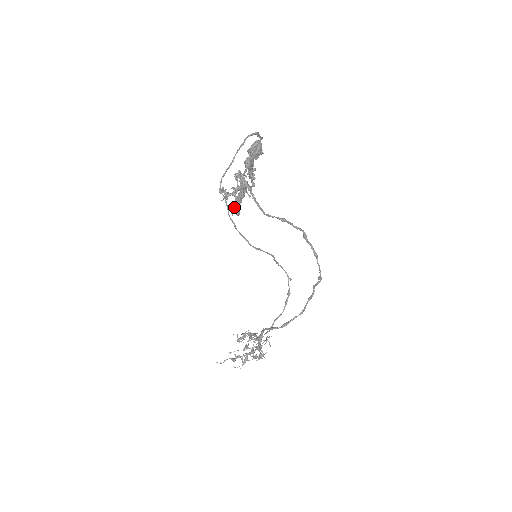
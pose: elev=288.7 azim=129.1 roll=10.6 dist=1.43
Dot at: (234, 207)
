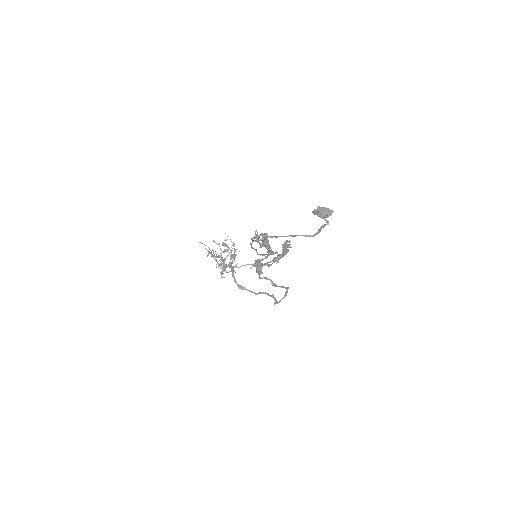
Dot at: occluded
